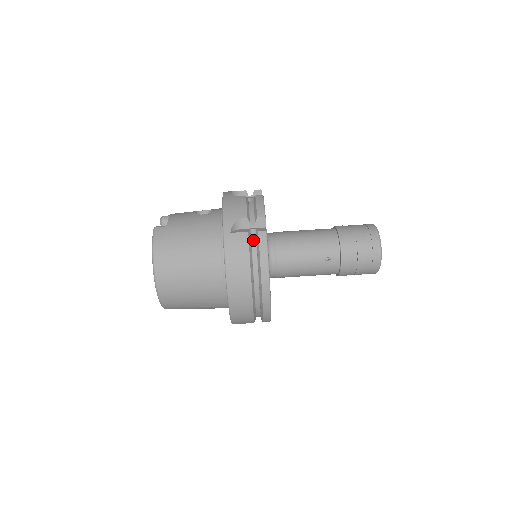
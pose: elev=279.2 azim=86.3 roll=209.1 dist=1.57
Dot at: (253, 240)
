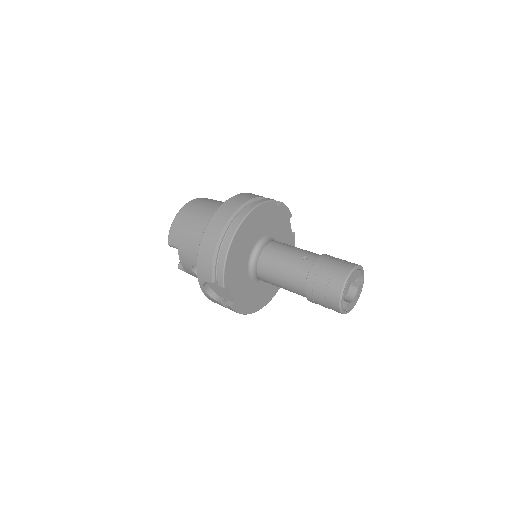
Dot at: occluded
